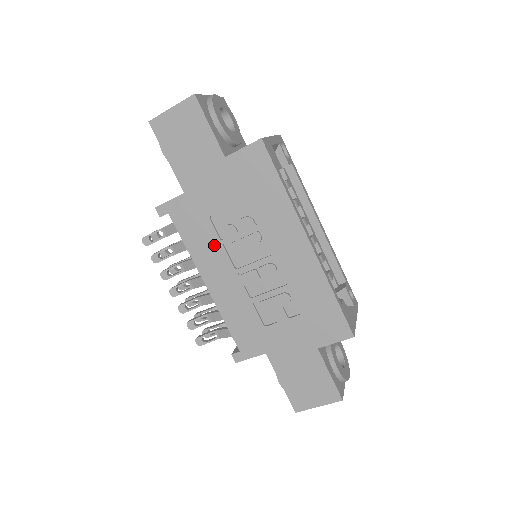
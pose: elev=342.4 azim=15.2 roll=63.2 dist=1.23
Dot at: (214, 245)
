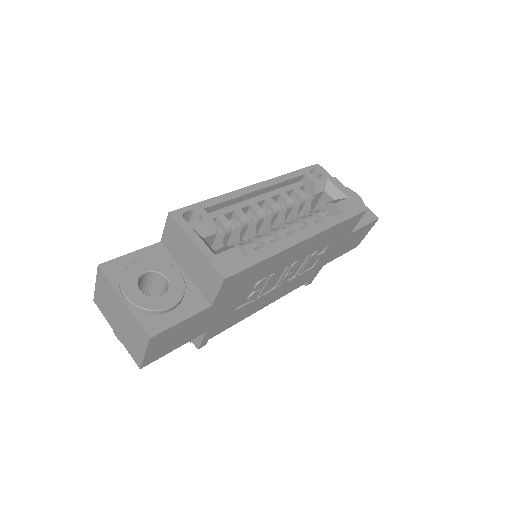
Dot at: (251, 305)
